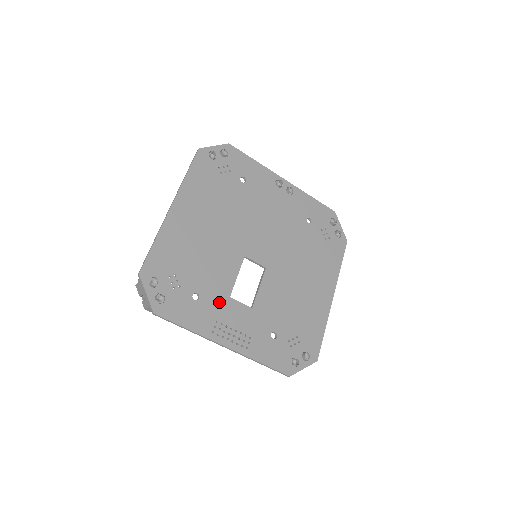
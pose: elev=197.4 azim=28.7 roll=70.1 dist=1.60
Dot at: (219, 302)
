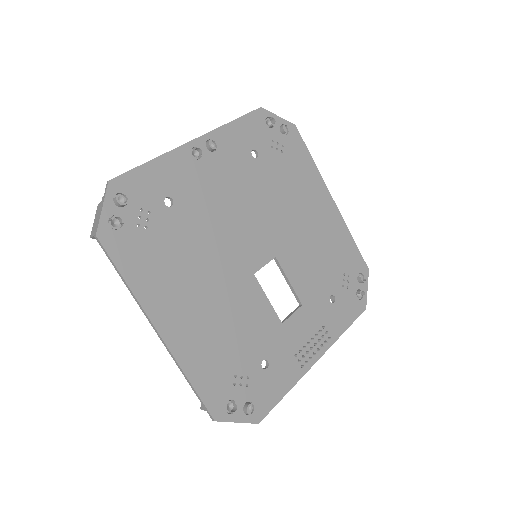
Dot at: (281, 340)
